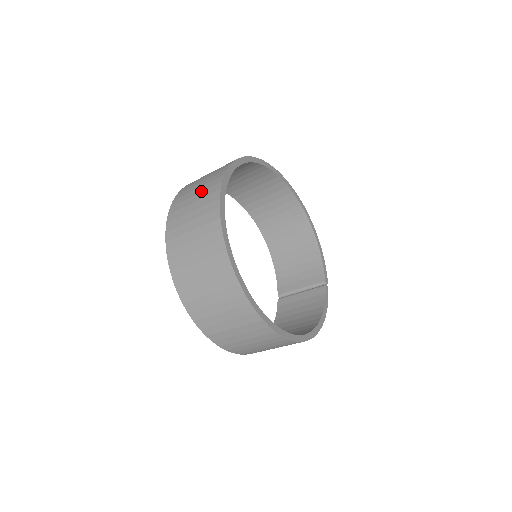
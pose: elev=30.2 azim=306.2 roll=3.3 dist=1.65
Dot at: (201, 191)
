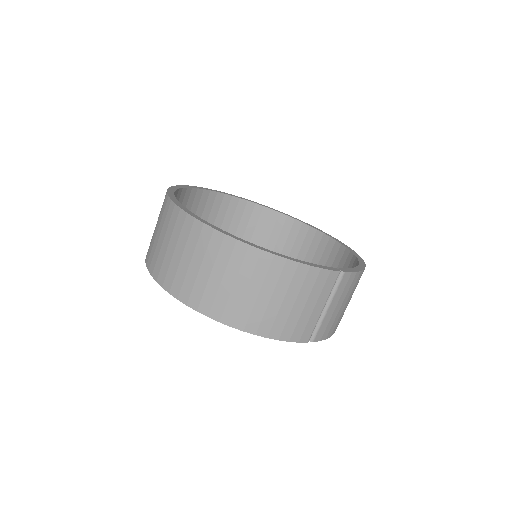
Dot at: occluded
